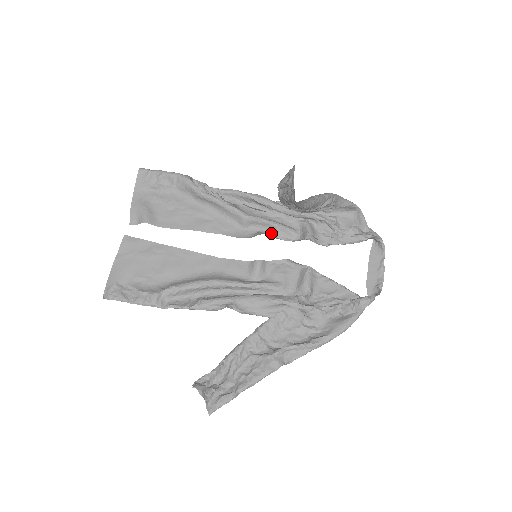
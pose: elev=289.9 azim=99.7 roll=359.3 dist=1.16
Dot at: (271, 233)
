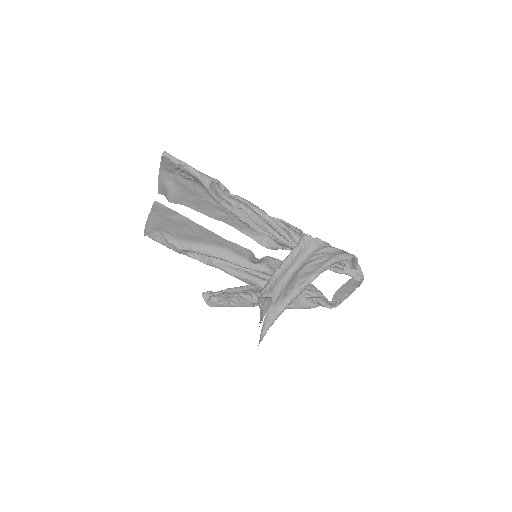
Dot at: (275, 241)
